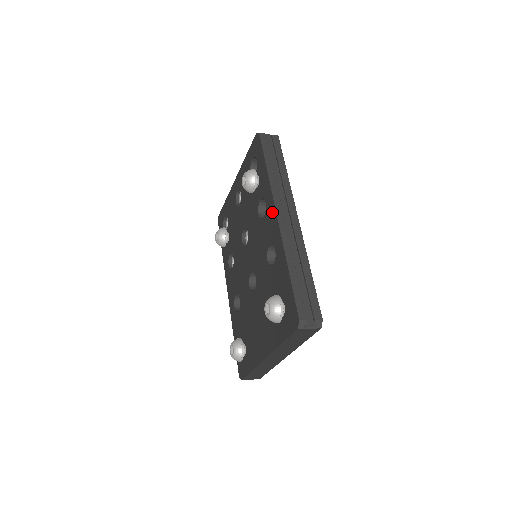
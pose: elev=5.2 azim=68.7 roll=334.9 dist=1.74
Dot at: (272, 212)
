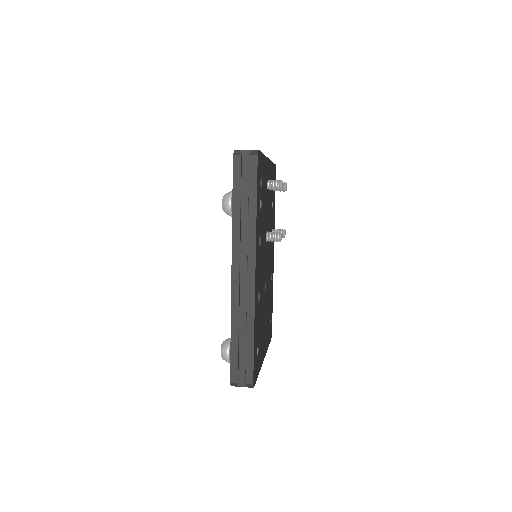
Dot at: occluded
